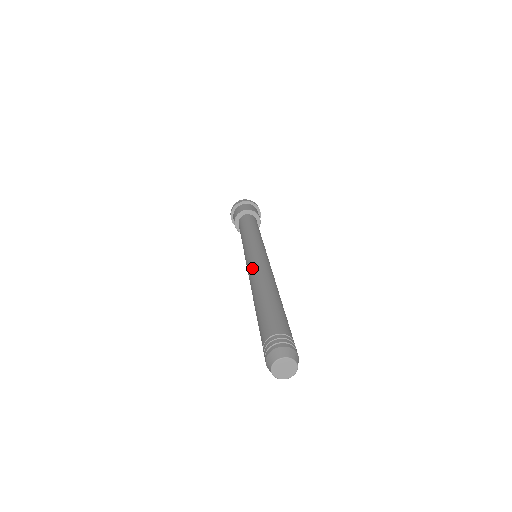
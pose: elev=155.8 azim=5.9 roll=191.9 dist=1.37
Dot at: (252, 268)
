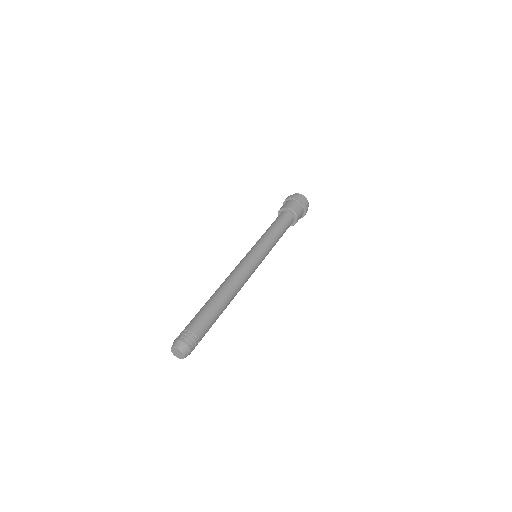
Dot at: (239, 269)
